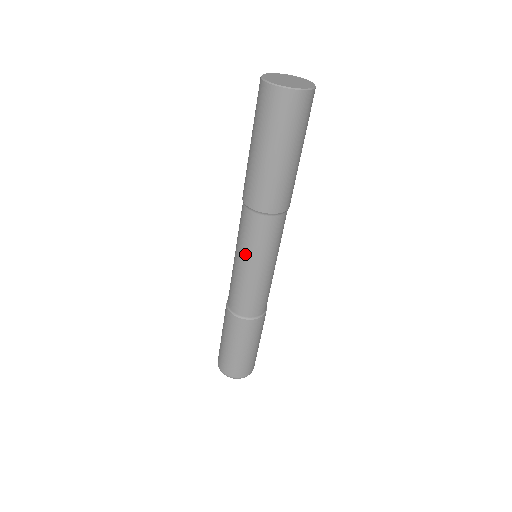
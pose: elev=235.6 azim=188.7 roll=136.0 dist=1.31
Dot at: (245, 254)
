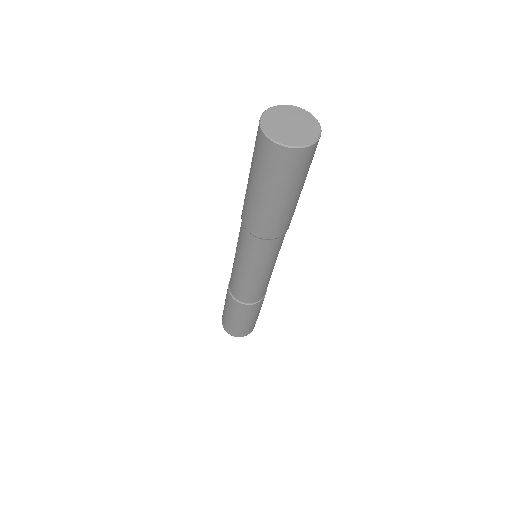
Dot at: (255, 267)
